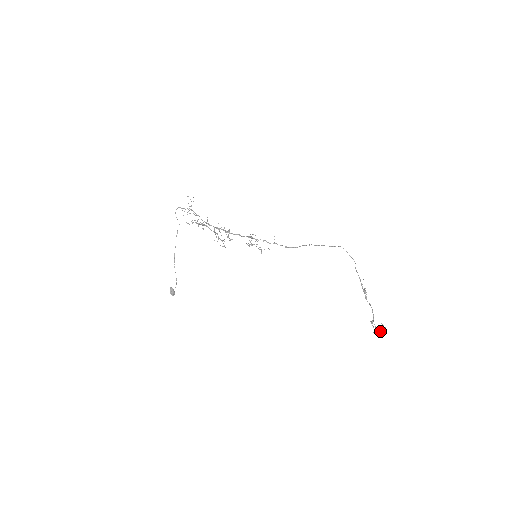
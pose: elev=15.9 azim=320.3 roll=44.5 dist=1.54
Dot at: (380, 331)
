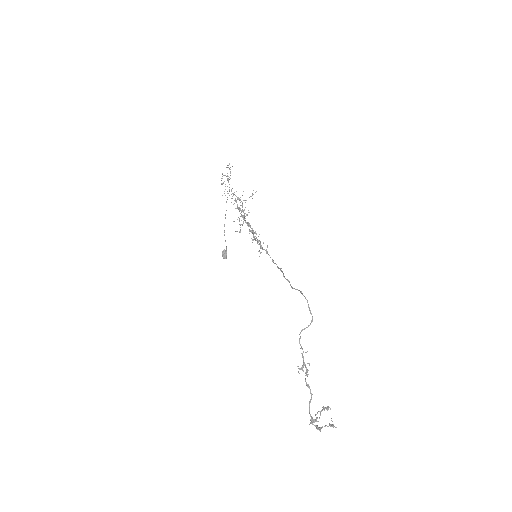
Dot at: (325, 426)
